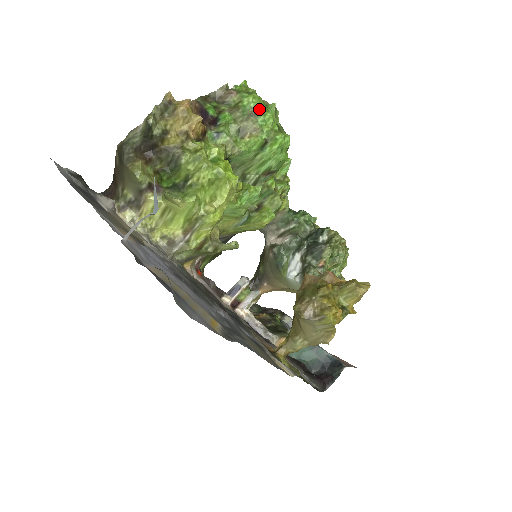
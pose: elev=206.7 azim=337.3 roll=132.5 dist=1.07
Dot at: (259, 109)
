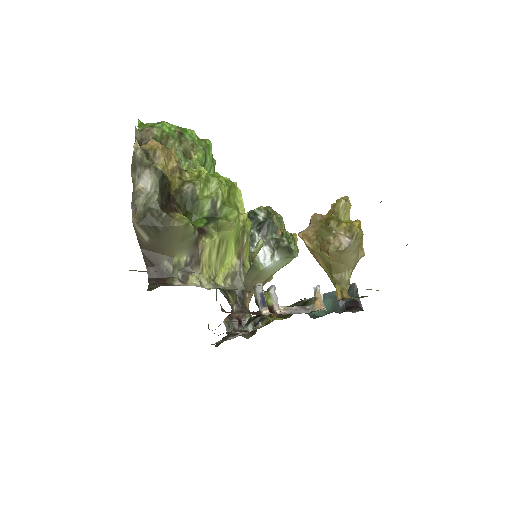
Dot at: (179, 129)
